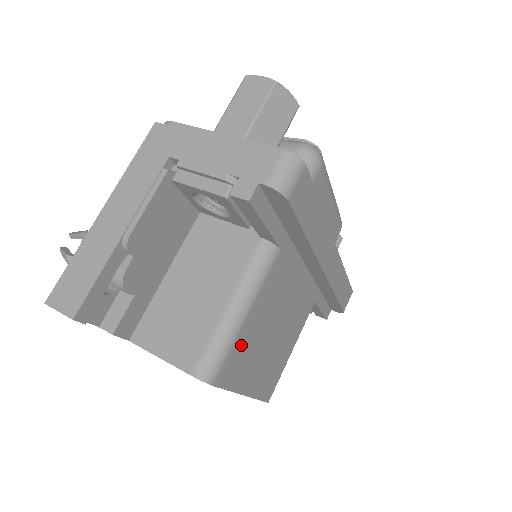
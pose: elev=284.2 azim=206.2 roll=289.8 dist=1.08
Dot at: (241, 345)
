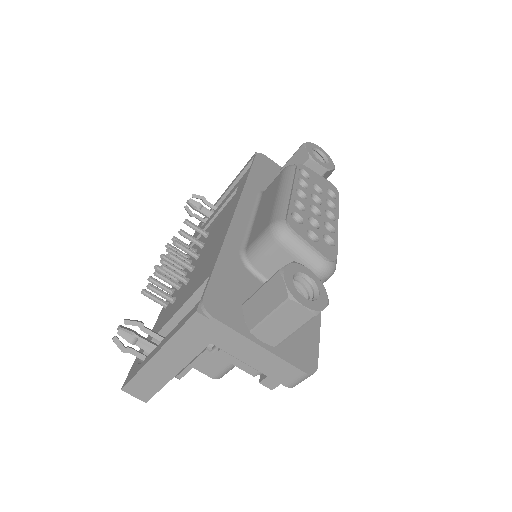
Dot at: occluded
